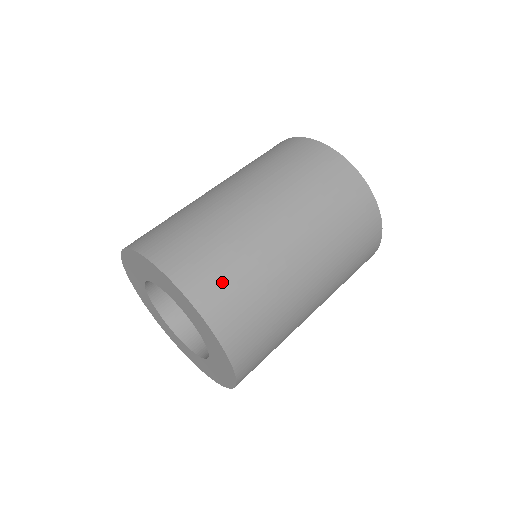
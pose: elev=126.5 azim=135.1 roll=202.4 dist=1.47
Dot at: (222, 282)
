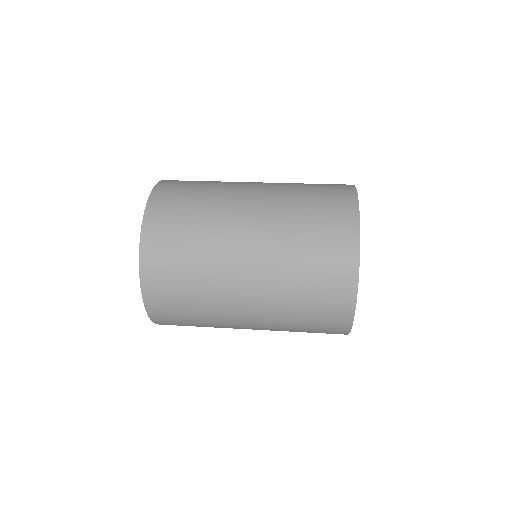
Dot at: (179, 196)
